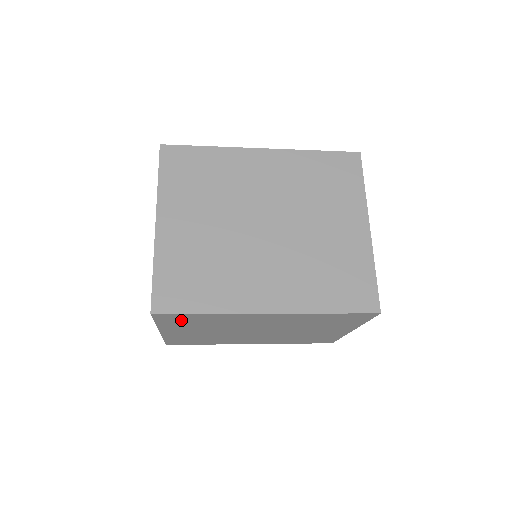
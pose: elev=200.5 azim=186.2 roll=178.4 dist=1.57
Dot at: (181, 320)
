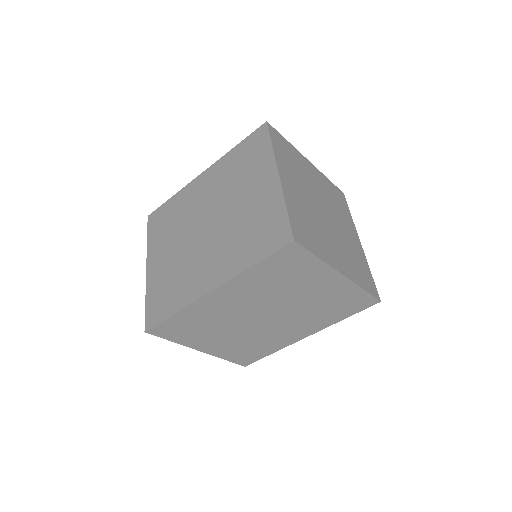
Dot at: (178, 330)
